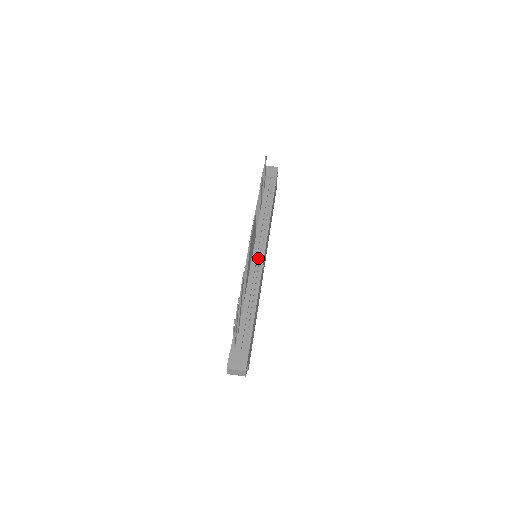
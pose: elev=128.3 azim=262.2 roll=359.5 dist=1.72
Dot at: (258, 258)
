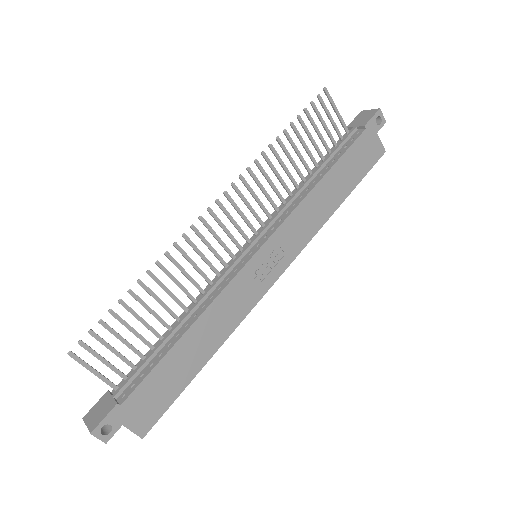
Dot at: (243, 258)
